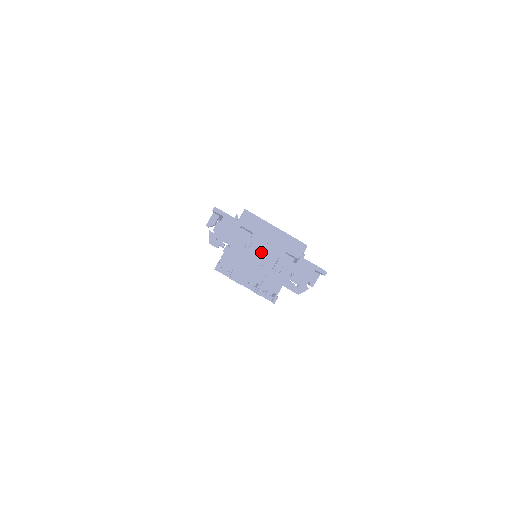
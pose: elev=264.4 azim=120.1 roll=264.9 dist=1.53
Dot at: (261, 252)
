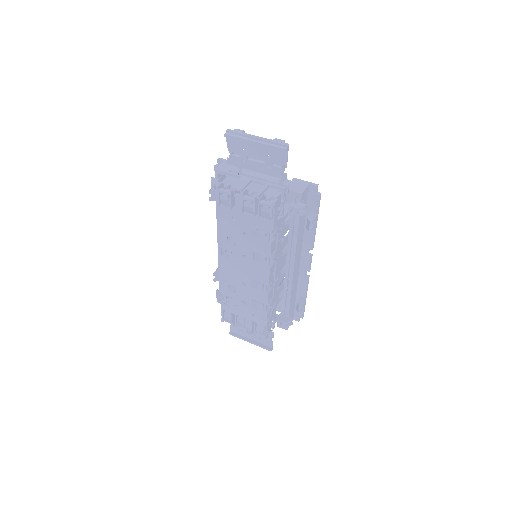
Dot at: (258, 176)
